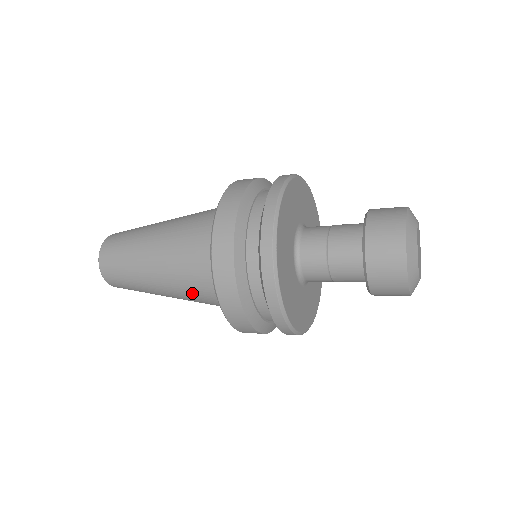
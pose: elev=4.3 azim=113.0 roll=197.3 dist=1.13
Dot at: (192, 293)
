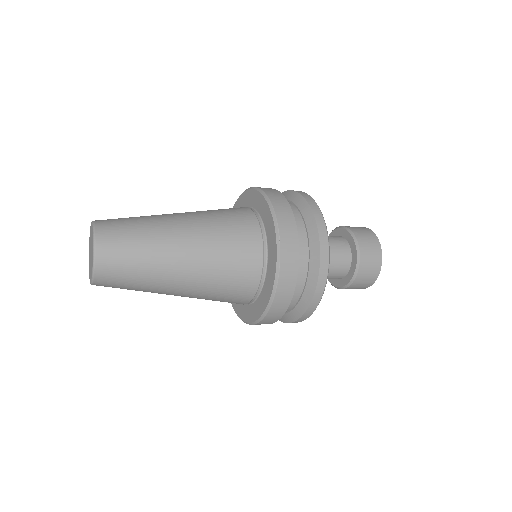
Dot at: occluded
